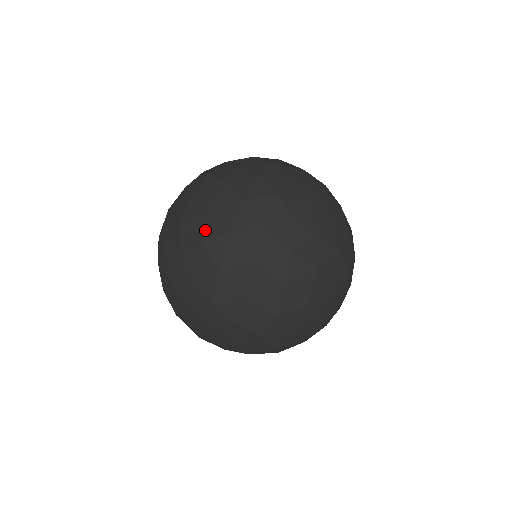
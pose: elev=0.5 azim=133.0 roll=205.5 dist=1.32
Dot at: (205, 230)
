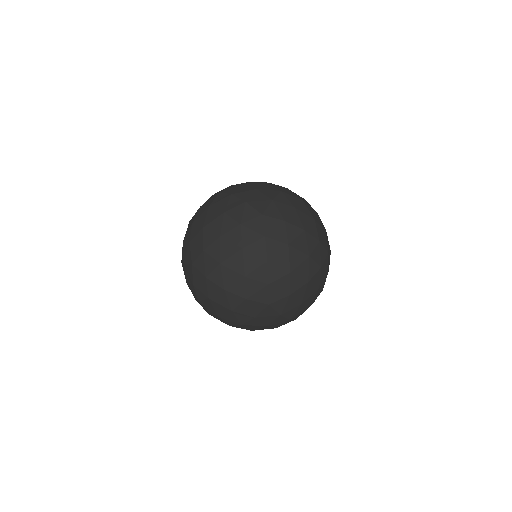
Dot at: (292, 286)
